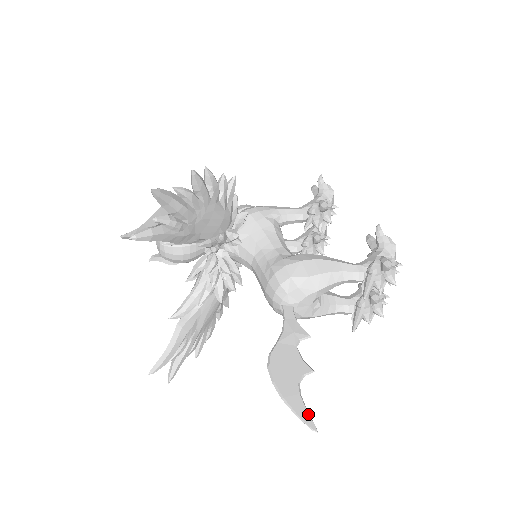
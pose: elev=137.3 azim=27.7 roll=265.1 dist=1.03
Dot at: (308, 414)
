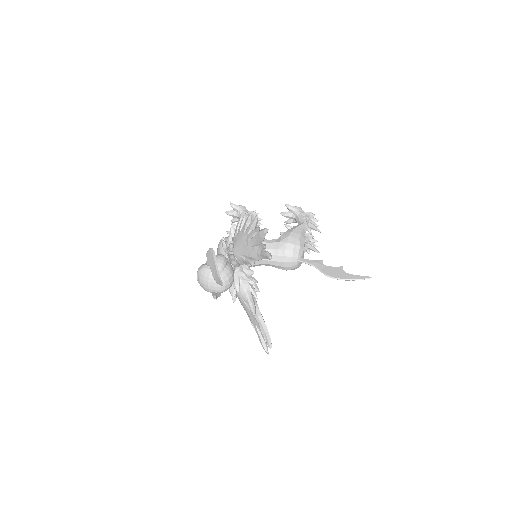
Dot at: (363, 276)
